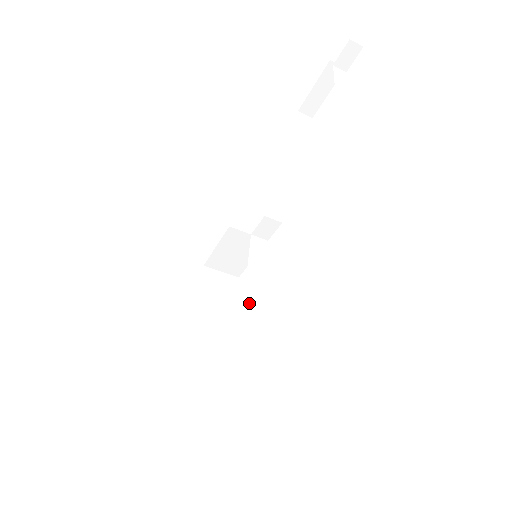
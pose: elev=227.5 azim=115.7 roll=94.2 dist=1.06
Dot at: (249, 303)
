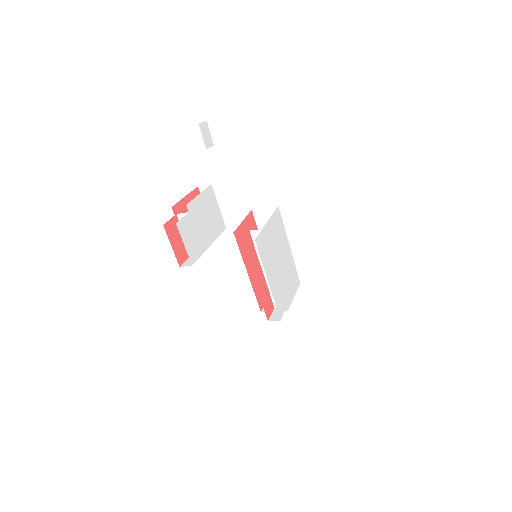
Dot at: occluded
